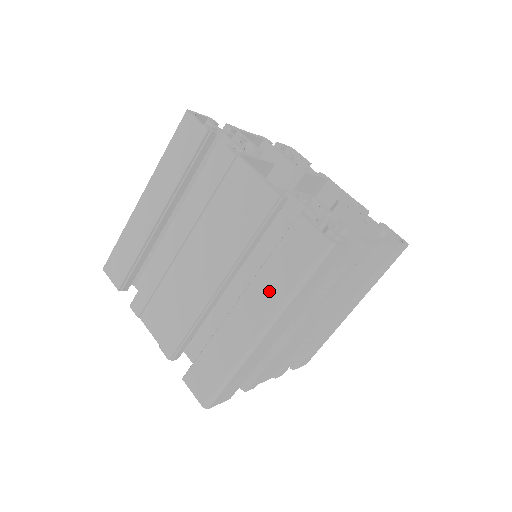
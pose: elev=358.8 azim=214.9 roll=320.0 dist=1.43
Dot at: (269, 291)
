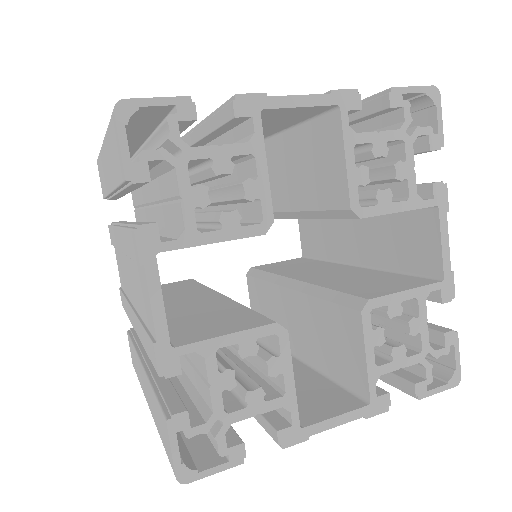
Dot at: (152, 405)
